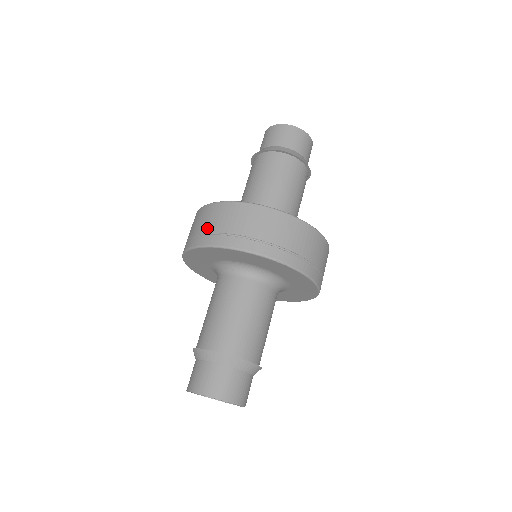
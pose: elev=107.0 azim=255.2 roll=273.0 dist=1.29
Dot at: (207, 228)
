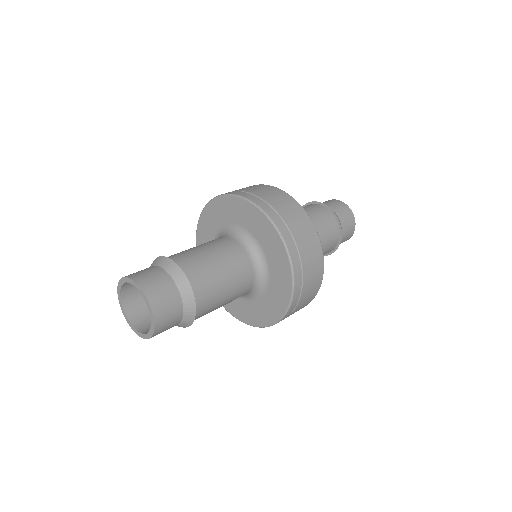
Dot at: occluded
